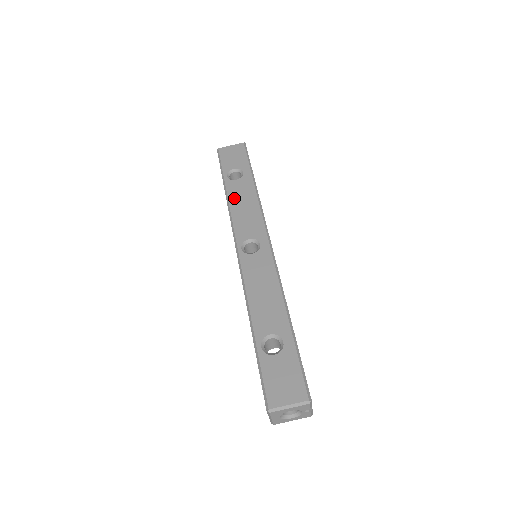
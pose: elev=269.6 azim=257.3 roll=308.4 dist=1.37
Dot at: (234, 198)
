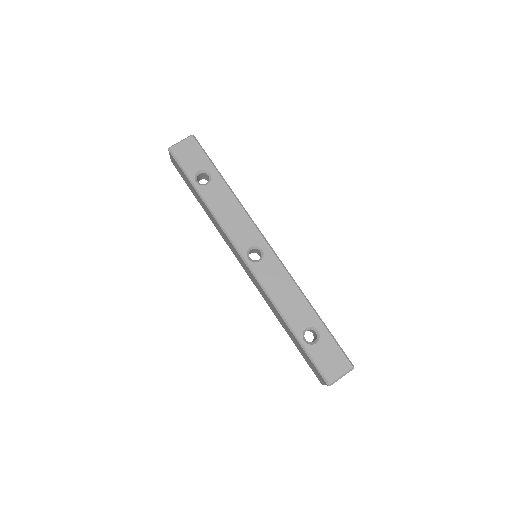
Dot at: (216, 206)
